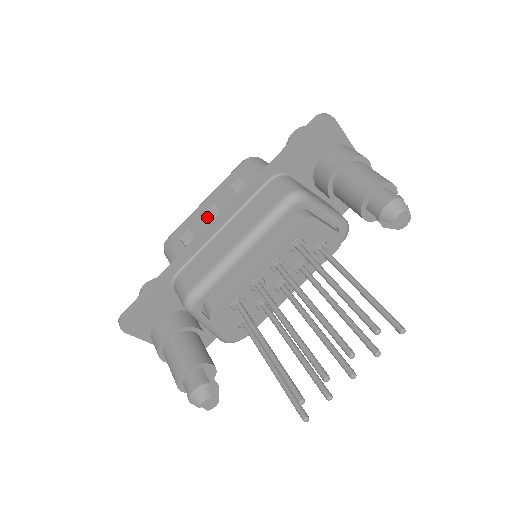
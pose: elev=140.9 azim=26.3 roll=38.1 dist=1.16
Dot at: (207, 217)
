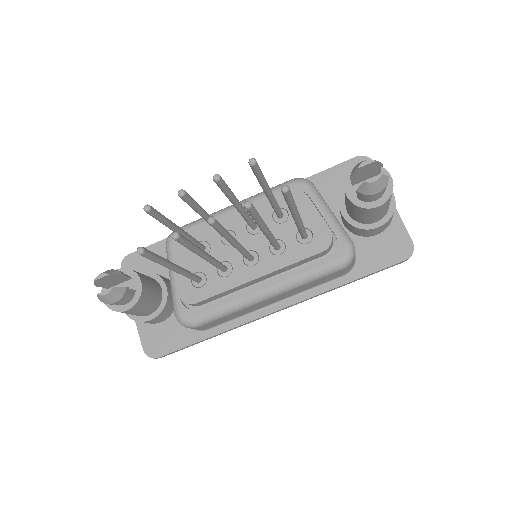
Dot at: occluded
